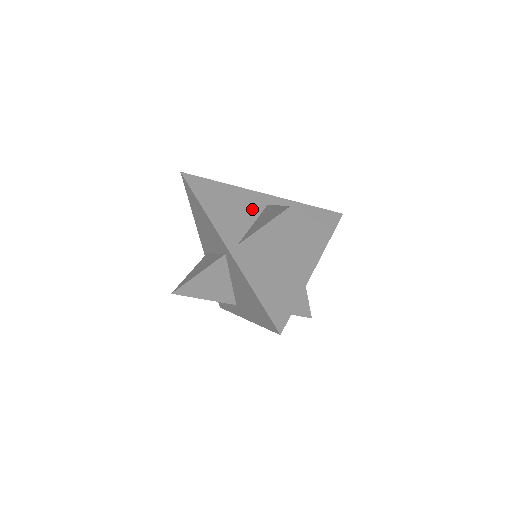
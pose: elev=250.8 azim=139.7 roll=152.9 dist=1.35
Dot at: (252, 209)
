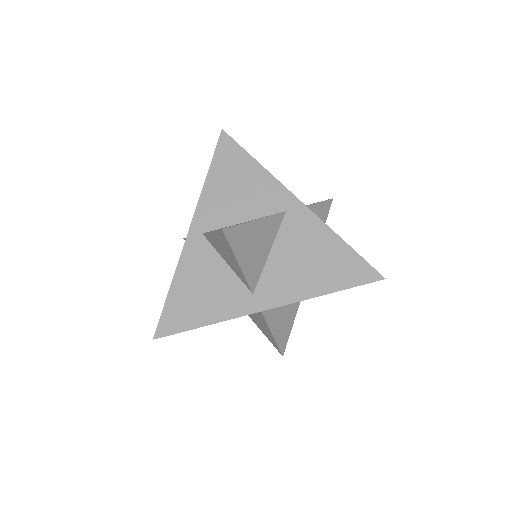
Dot at: (260, 206)
